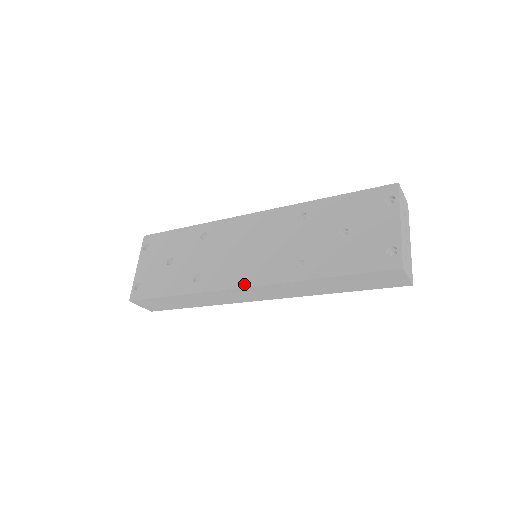
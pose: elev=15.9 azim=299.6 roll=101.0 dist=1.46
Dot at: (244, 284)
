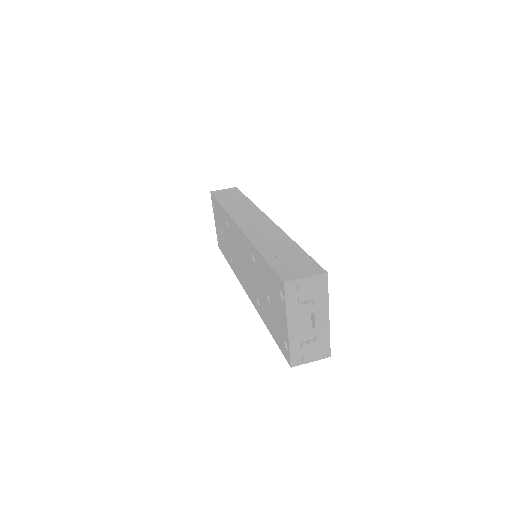
Dot at: (245, 290)
